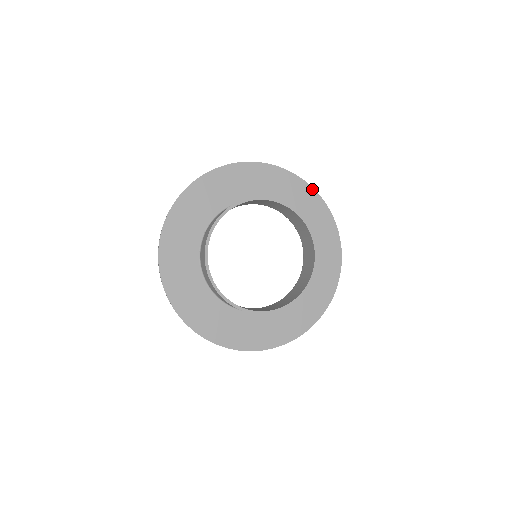
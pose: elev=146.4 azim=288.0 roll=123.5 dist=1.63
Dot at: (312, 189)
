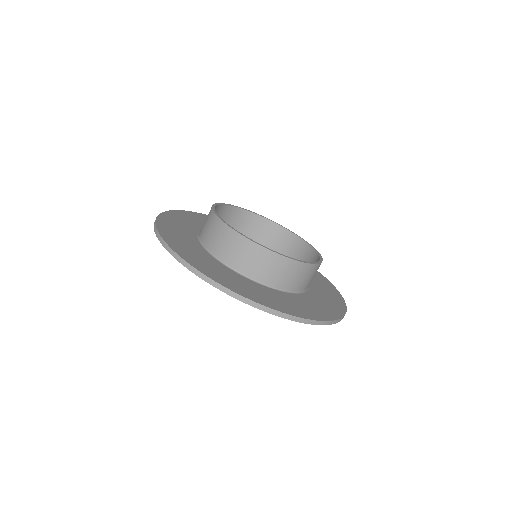
Dot at: occluded
